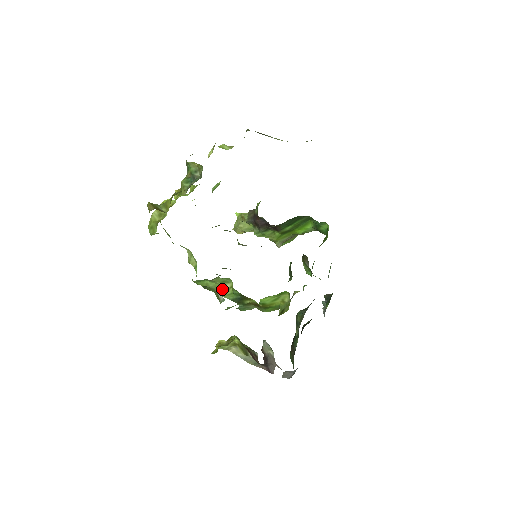
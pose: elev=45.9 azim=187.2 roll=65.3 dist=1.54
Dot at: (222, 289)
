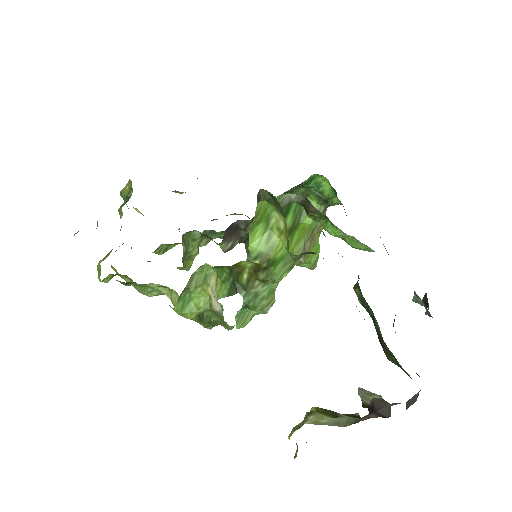
Dot at: (212, 293)
